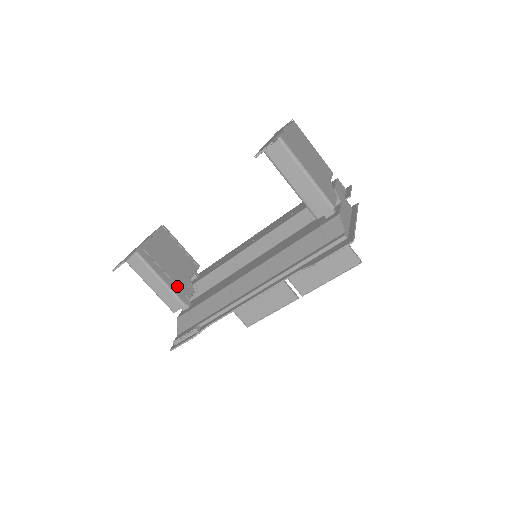
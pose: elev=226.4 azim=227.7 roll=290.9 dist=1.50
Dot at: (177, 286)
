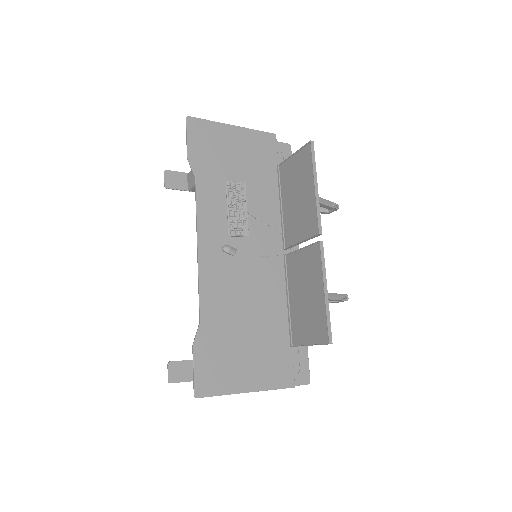
Dot at: occluded
